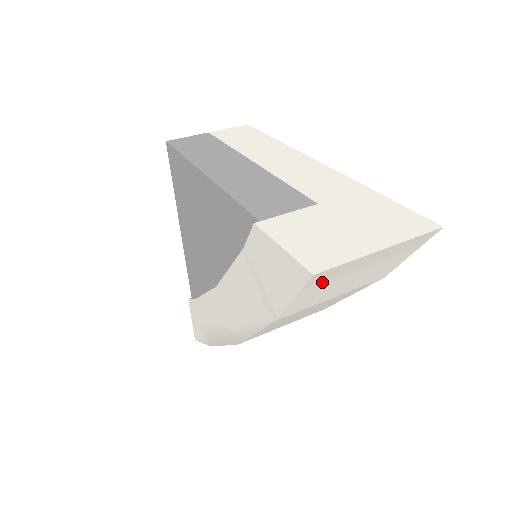
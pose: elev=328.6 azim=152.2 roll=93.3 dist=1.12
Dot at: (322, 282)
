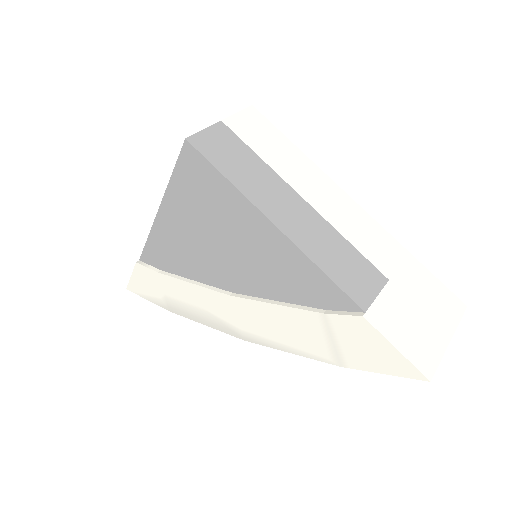
Dot at: occluded
